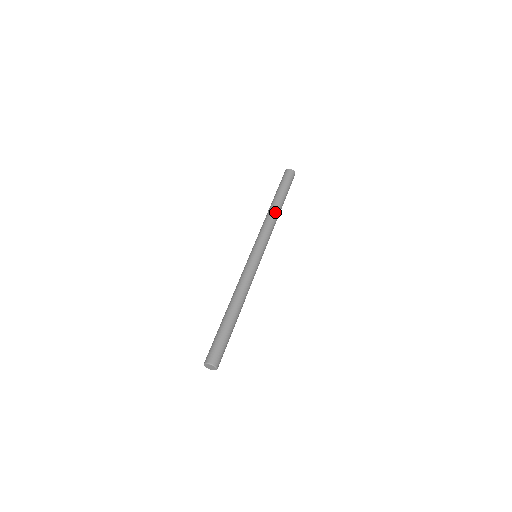
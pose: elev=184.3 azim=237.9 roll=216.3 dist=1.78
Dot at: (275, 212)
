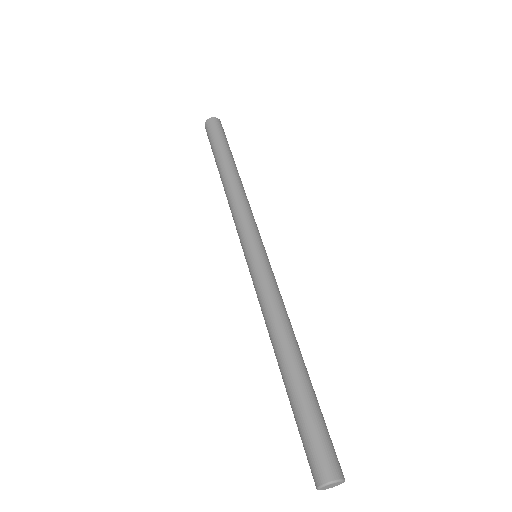
Dot at: (241, 183)
